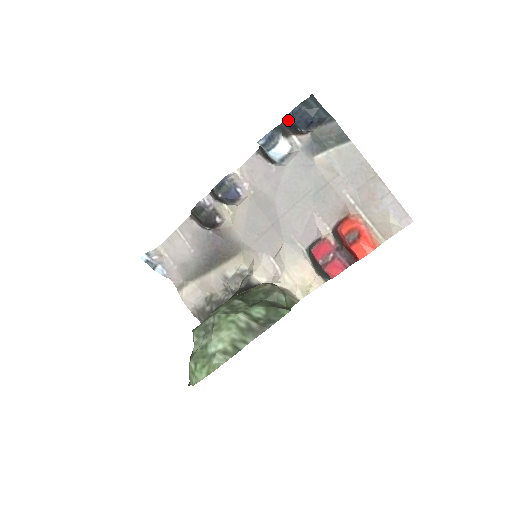
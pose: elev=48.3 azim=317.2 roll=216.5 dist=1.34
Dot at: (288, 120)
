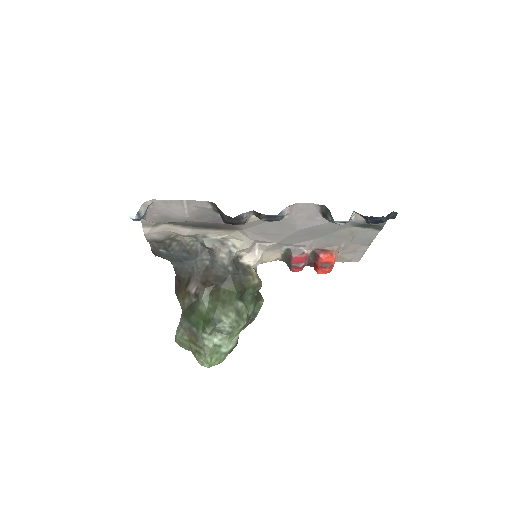
Dot at: (368, 218)
